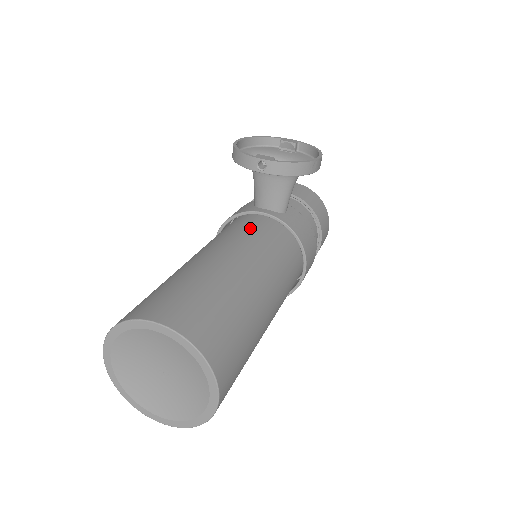
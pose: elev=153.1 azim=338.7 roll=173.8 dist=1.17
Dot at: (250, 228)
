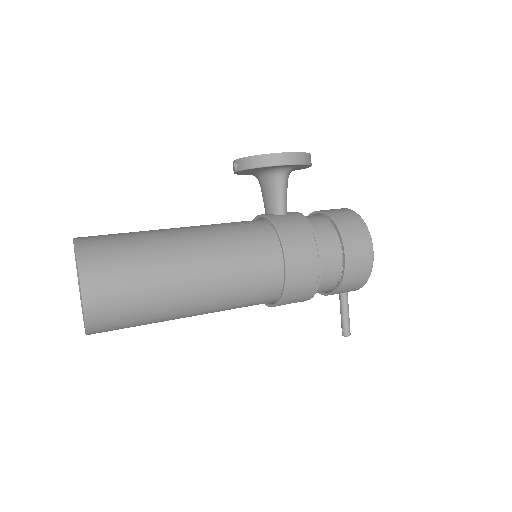
Dot at: occluded
